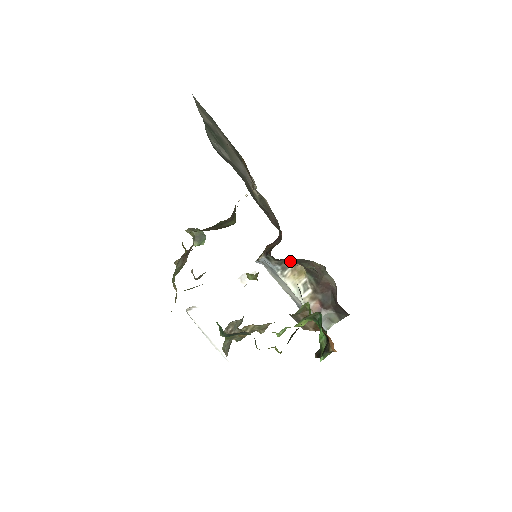
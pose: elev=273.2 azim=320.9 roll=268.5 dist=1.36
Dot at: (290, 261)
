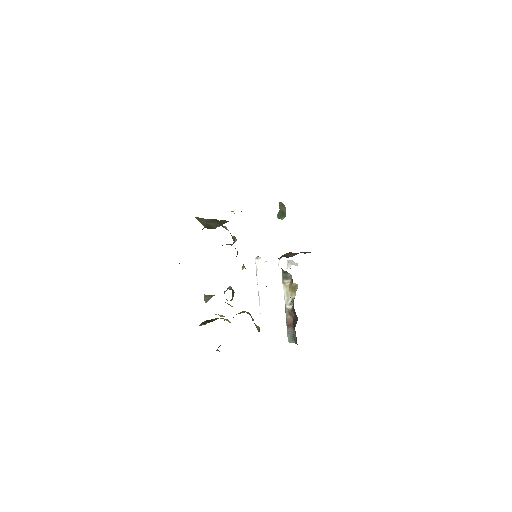
Dot at: occluded
